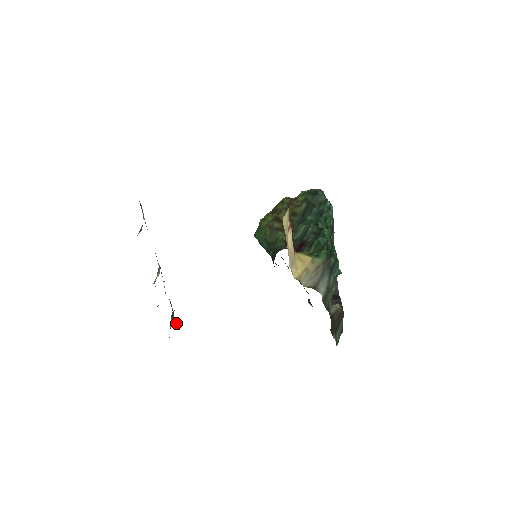
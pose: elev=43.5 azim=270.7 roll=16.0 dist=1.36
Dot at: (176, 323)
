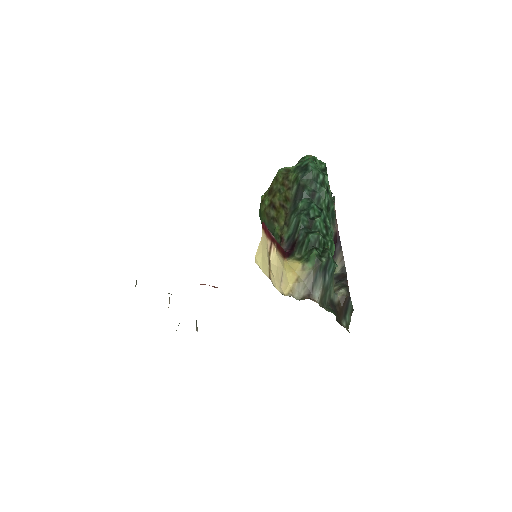
Dot at: occluded
